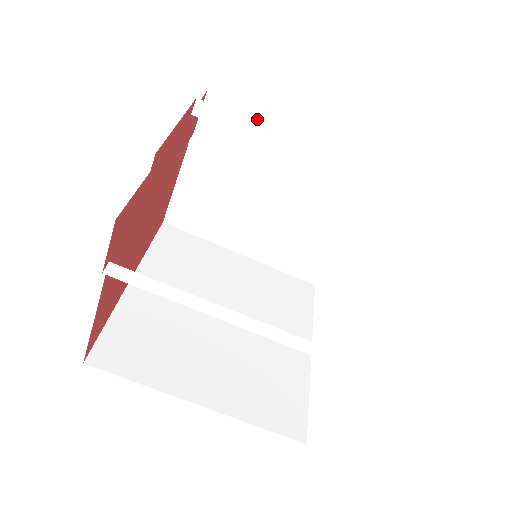
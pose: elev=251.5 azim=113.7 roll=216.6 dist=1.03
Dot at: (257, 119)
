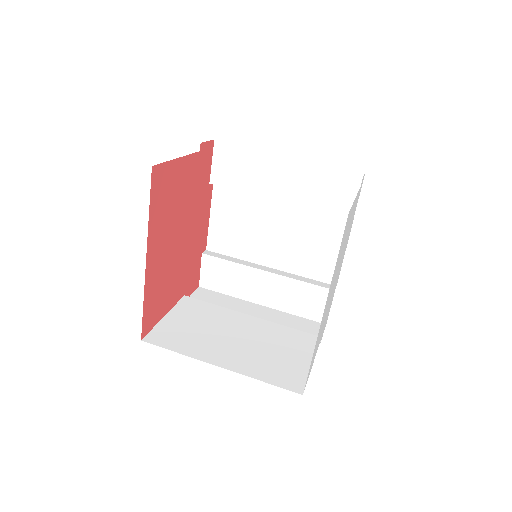
Dot at: (230, 299)
